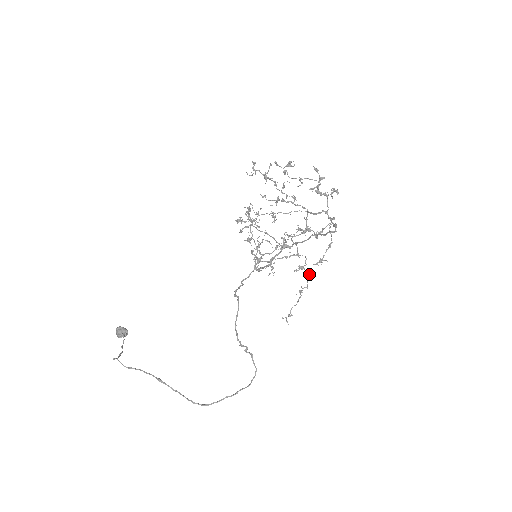
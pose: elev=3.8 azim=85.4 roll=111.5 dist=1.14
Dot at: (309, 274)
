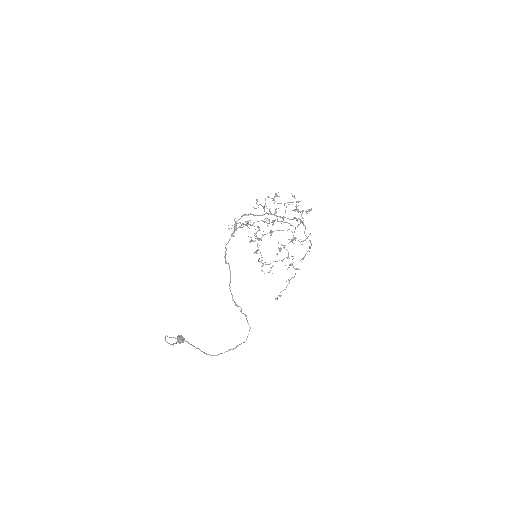
Dot at: (296, 269)
